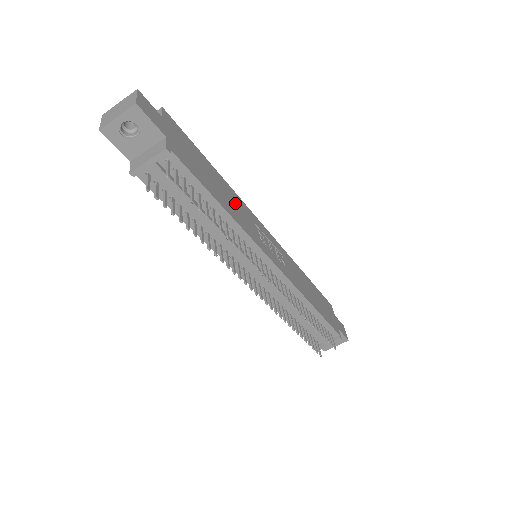
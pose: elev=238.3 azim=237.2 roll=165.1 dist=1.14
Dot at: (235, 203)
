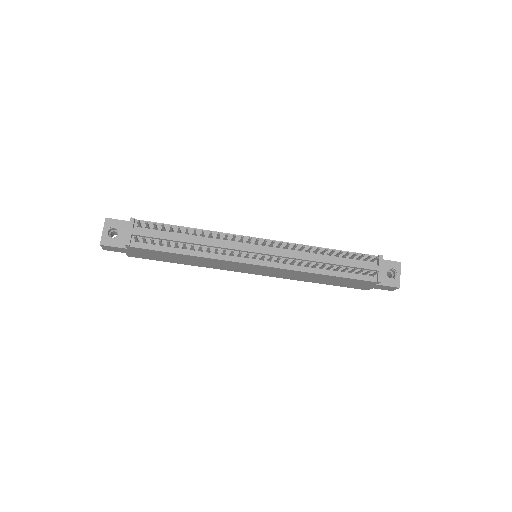
Dot at: occluded
